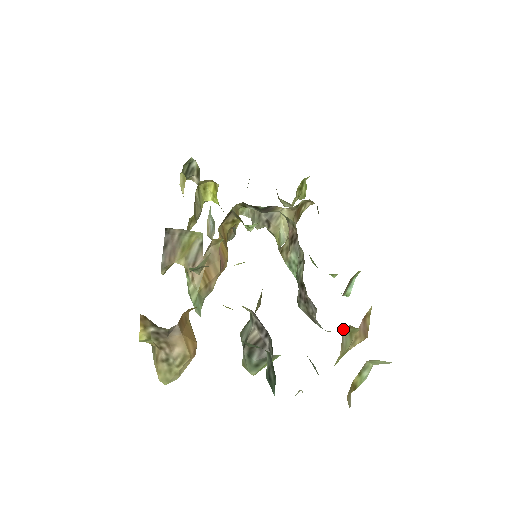
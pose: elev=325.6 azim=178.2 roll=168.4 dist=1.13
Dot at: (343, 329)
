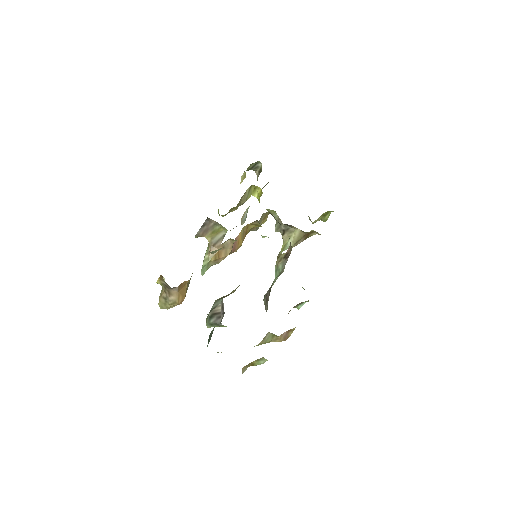
Dot at: (268, 332)
